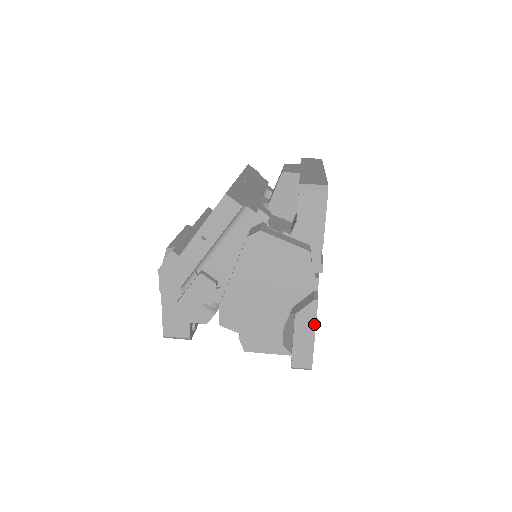
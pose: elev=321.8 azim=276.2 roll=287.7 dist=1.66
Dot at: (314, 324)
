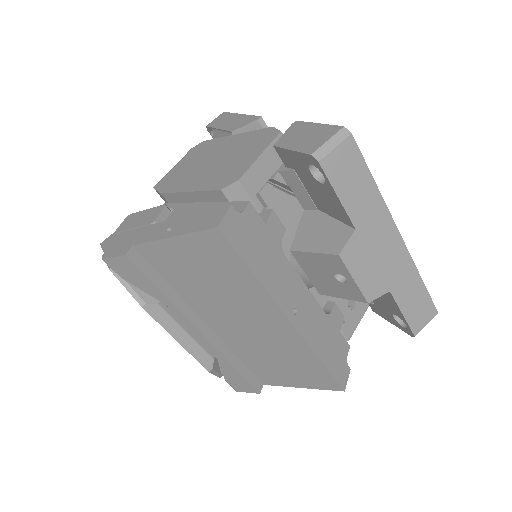
Dot at: occluded
